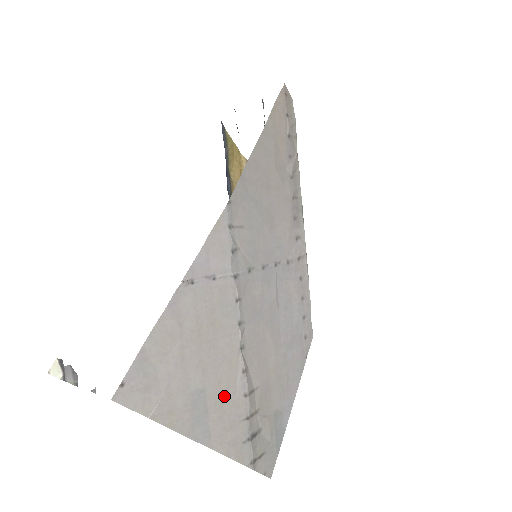
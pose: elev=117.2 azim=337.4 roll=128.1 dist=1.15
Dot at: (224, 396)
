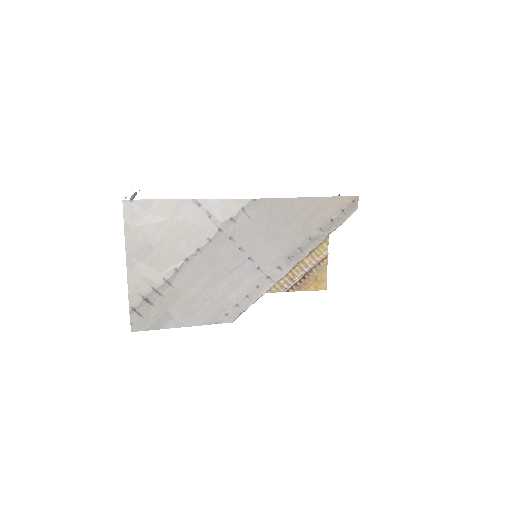
Dot at: (157, 265)
